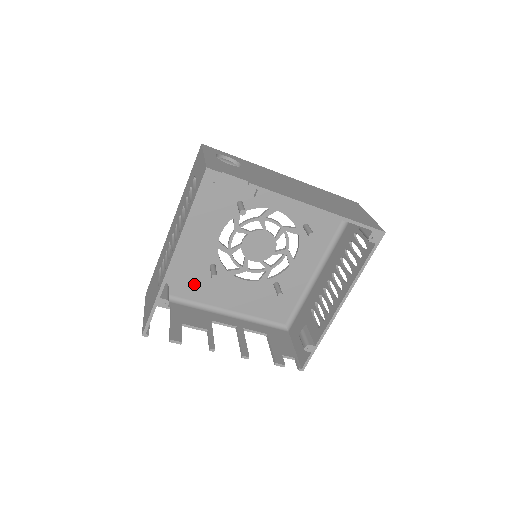
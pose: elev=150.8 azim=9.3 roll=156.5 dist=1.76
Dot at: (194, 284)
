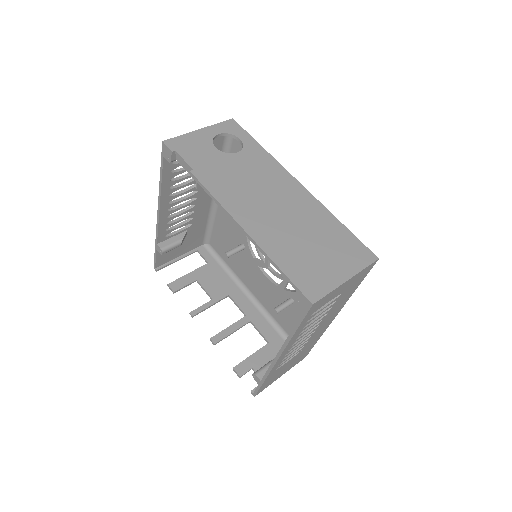
Dot at: occluded
